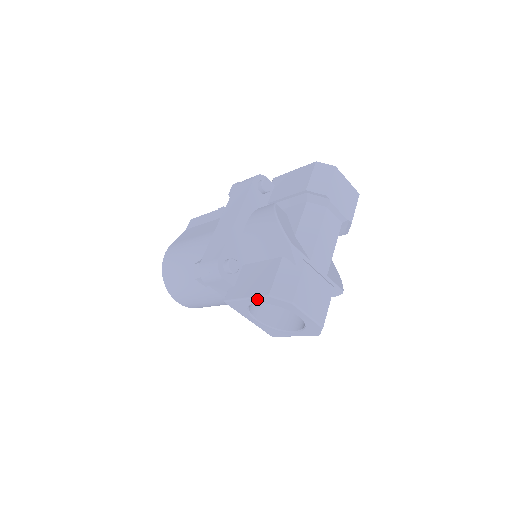
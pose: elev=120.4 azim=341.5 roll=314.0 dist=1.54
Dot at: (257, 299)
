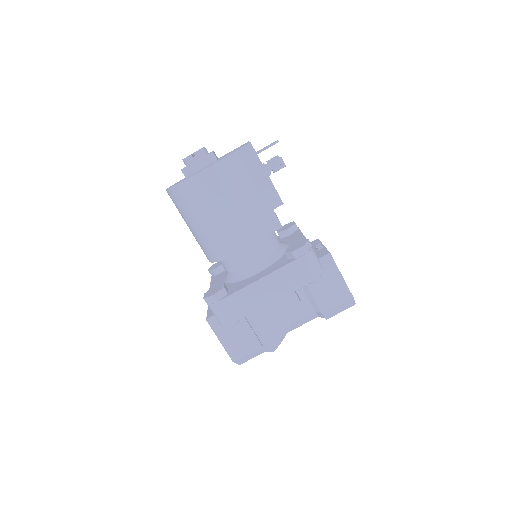
Dot at: (225, 350)
